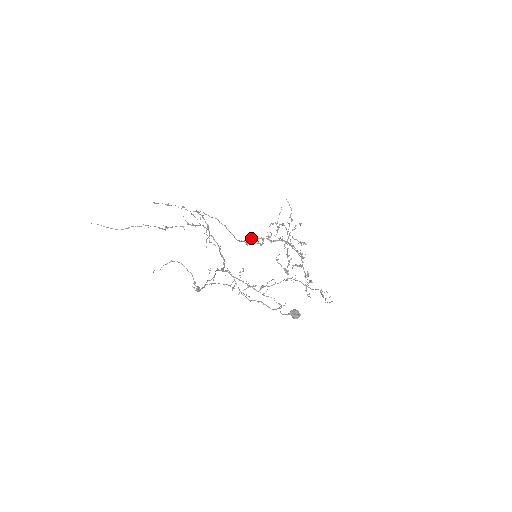
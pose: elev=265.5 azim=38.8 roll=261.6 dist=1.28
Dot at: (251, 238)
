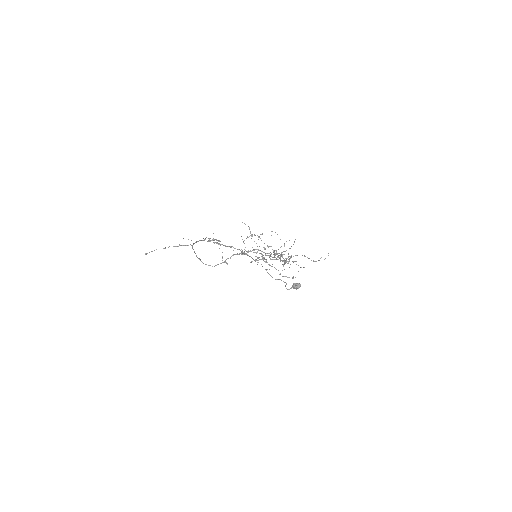
Dot at: (232, 255)
